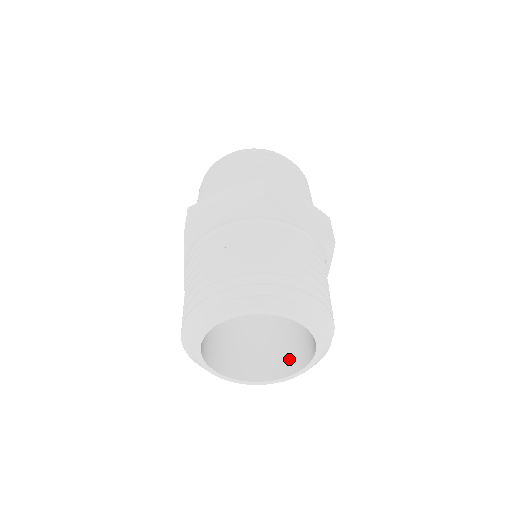
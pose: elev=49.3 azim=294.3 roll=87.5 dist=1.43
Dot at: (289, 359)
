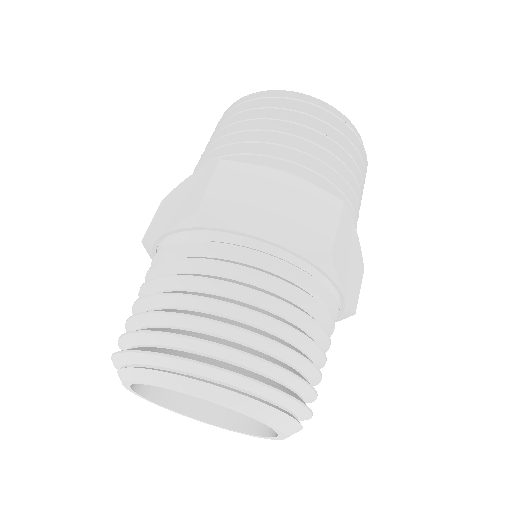
Dot at: occluded
